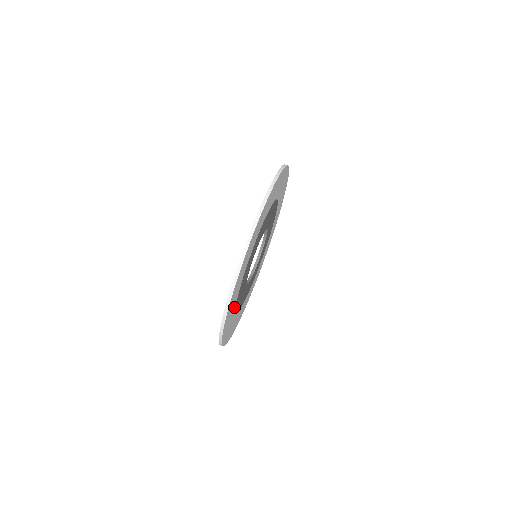
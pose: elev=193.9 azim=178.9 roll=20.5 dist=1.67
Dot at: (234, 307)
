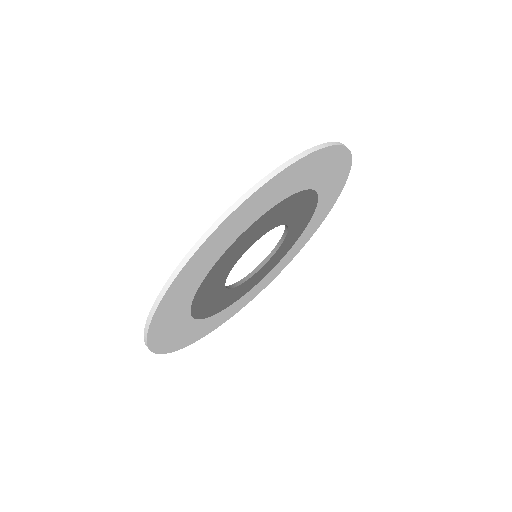
Dot at: (228, 244)
